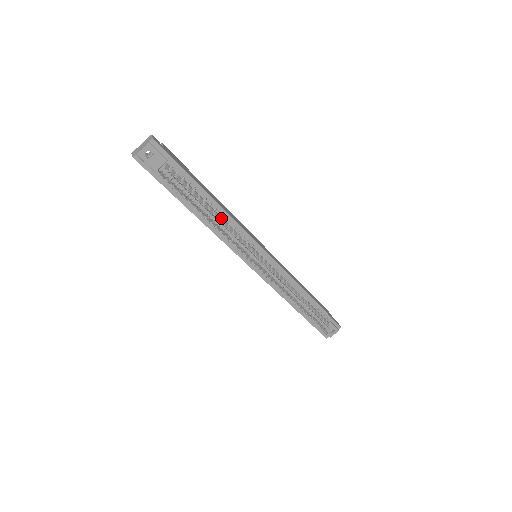
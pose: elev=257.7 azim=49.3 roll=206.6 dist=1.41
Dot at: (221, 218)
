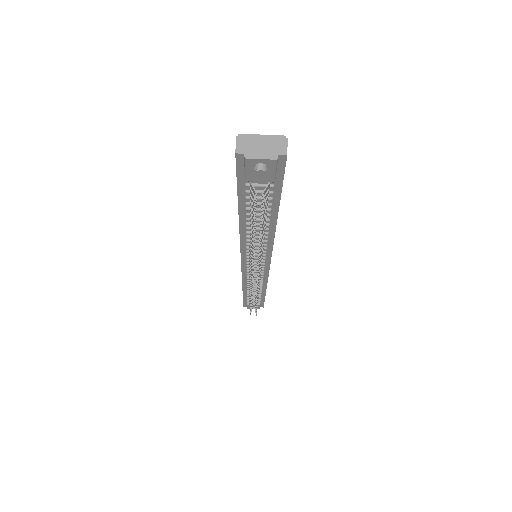
Dot at: (264, 237)
